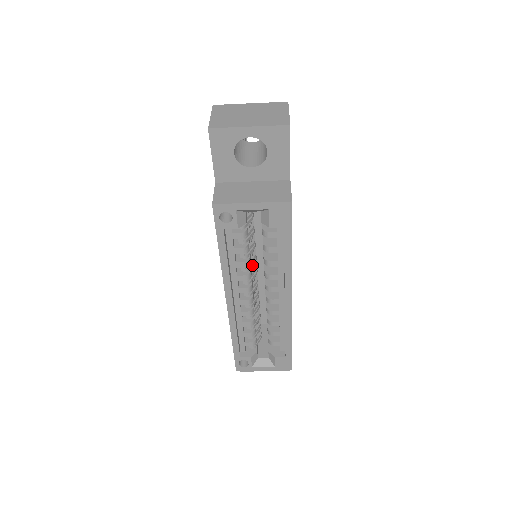
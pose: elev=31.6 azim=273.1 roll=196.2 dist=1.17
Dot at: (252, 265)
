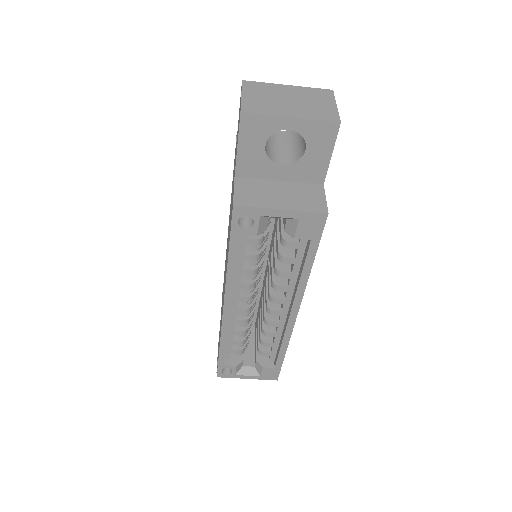
Dot at: (258, 272)
